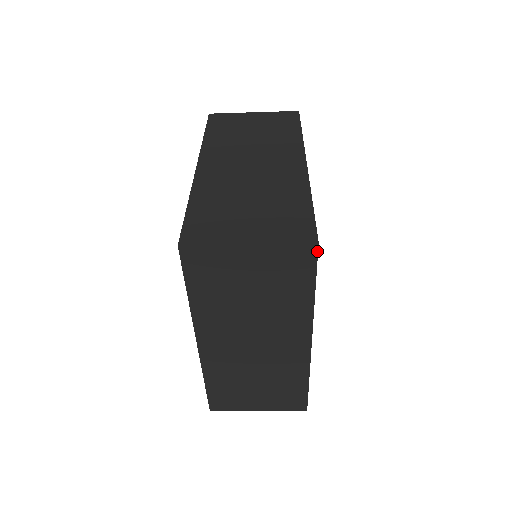
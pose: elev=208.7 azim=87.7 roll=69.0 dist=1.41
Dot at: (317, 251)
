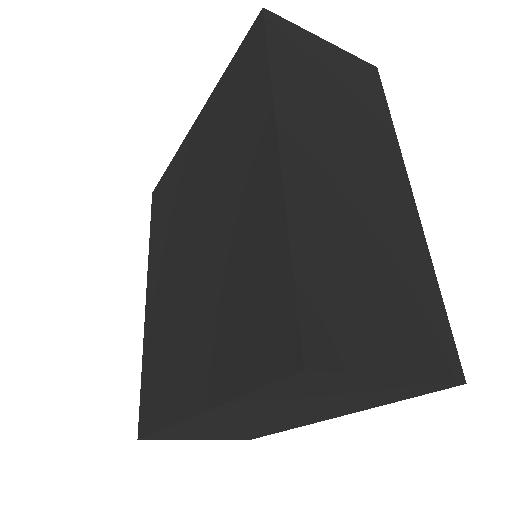
Dot at: occluded
